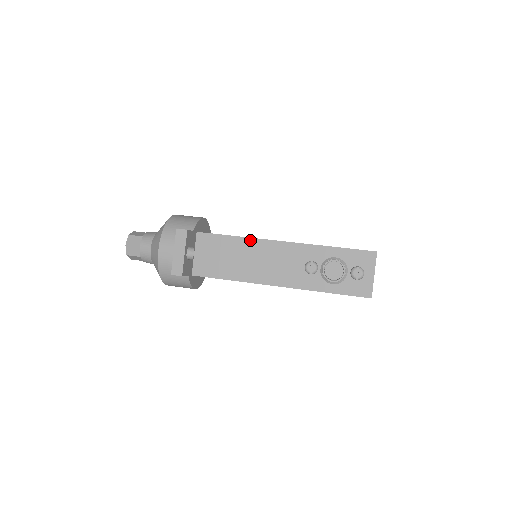
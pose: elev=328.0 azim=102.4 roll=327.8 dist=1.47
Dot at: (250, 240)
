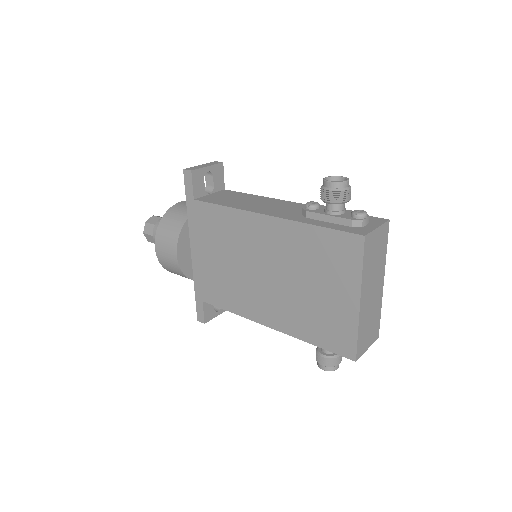
Dot at: (266, 198)
